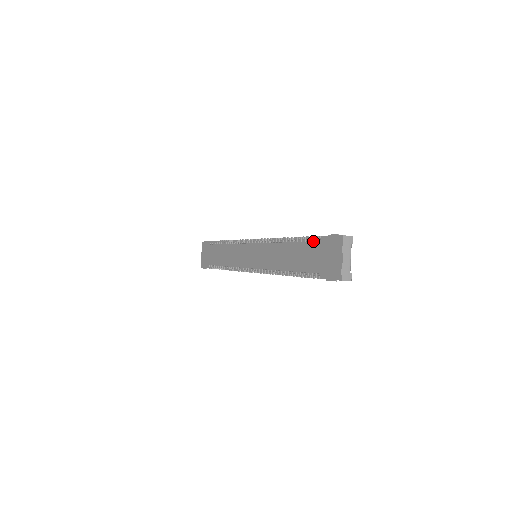
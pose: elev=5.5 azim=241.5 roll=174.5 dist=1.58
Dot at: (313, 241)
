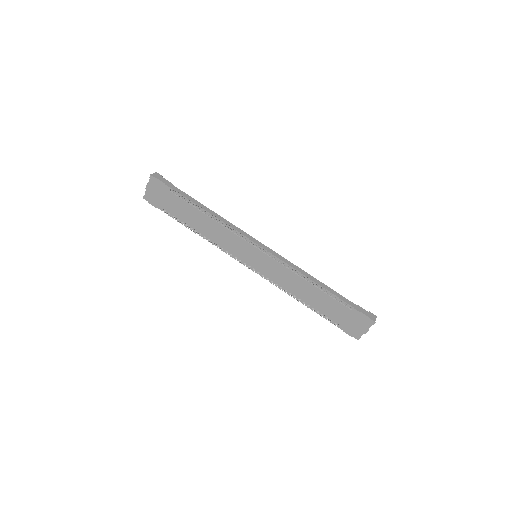
Dot at: (343, 304)
